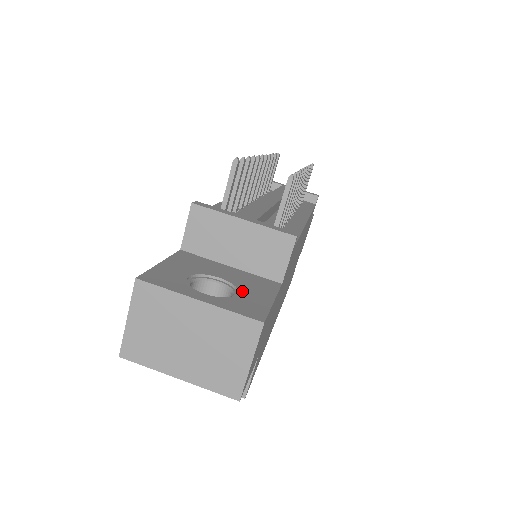
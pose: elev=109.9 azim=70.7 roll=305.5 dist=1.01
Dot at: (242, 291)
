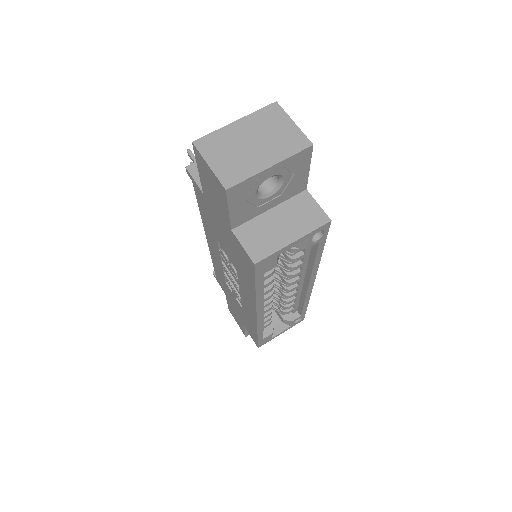
Dot at: occluded
